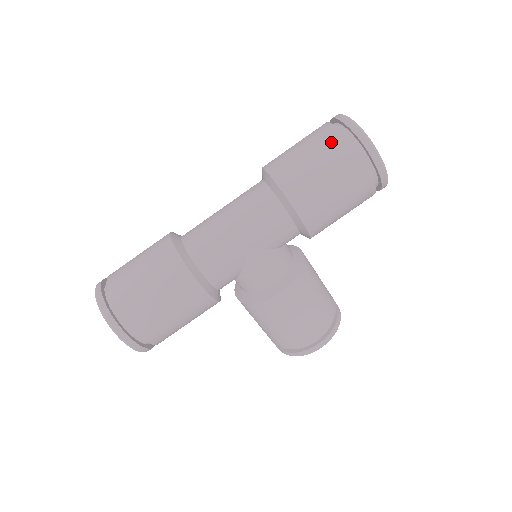
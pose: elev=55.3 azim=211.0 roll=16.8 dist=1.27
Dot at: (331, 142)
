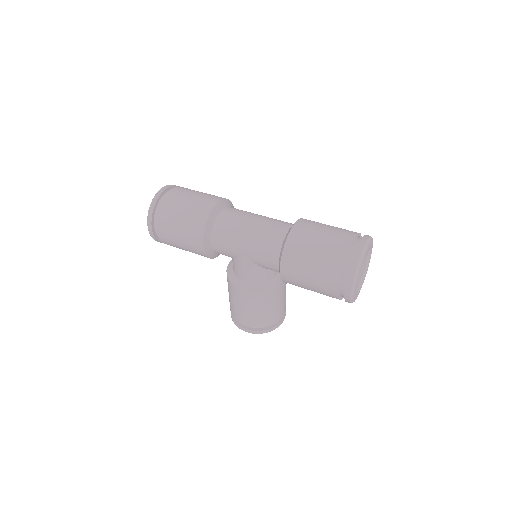
Dot at: (336, 252)
